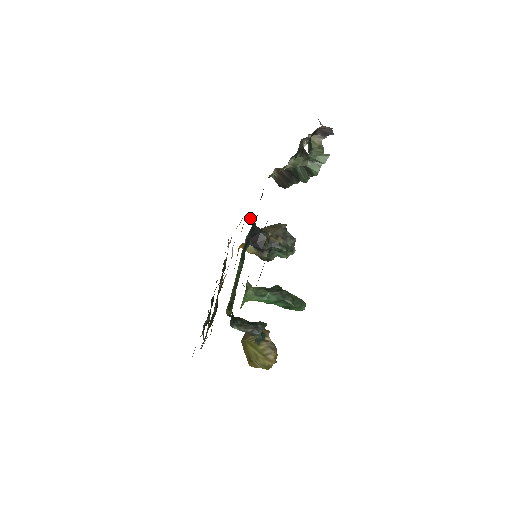
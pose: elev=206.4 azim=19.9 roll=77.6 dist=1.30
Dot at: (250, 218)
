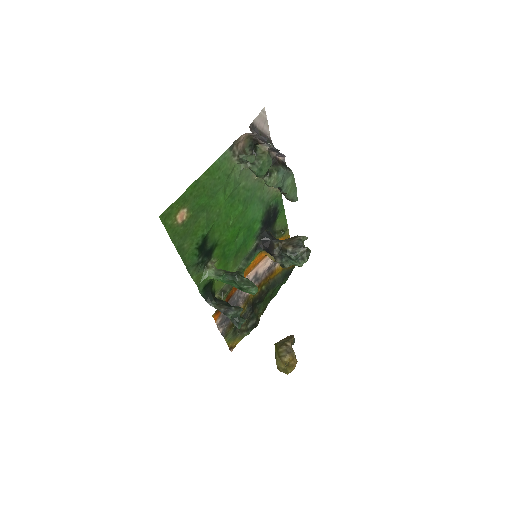
Dot at: (282, 233)
